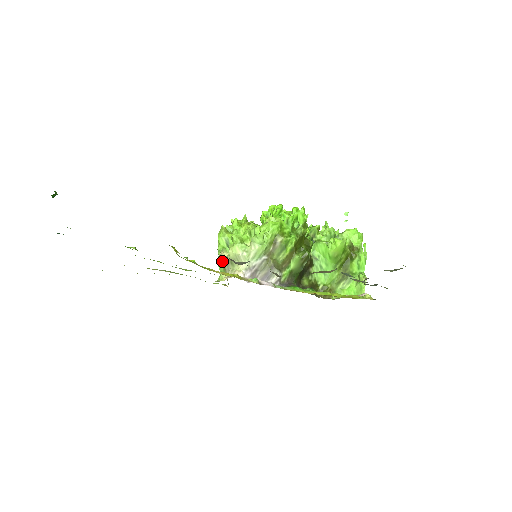
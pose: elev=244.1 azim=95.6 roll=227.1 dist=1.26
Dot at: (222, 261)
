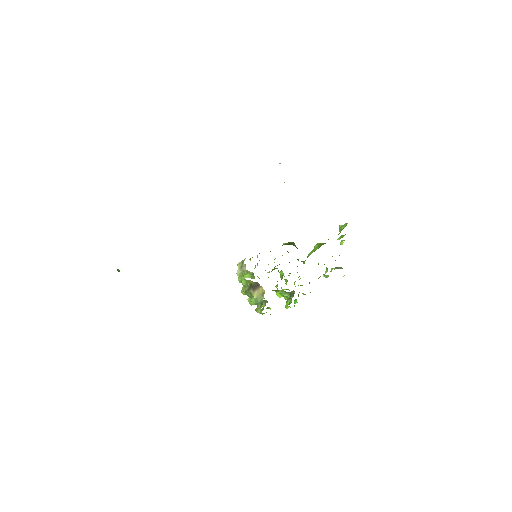
Dot at: (240, 274)
